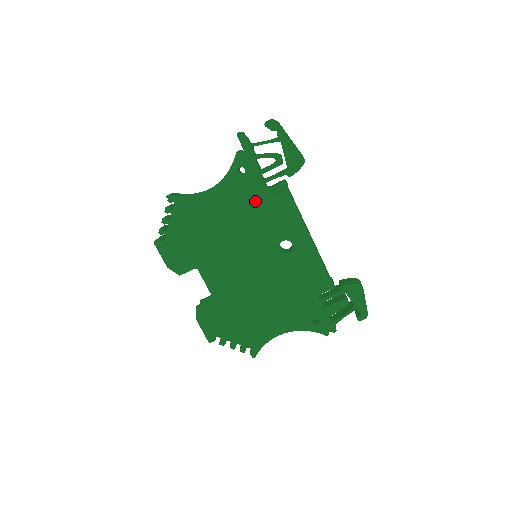
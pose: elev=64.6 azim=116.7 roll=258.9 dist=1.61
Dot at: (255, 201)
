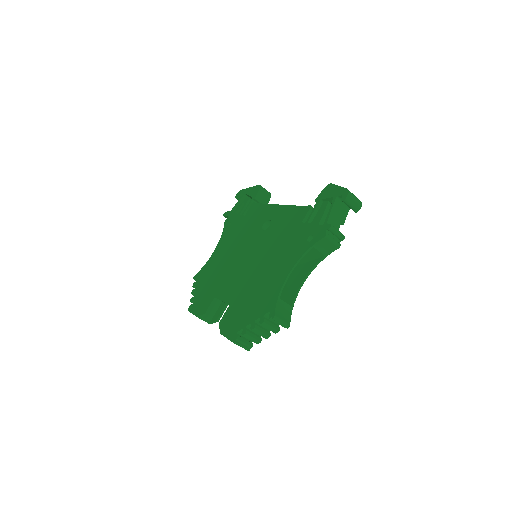
Dot at: (240, 227)
